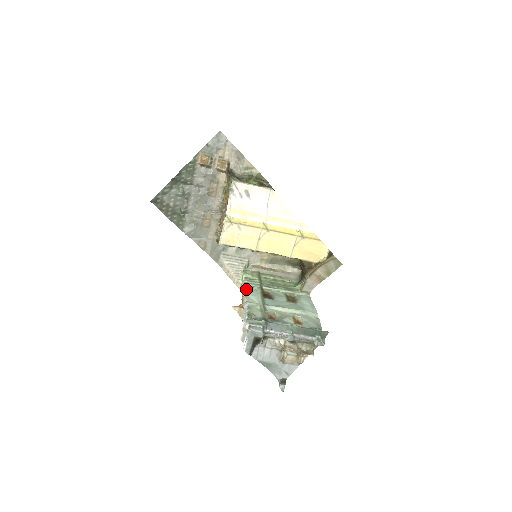
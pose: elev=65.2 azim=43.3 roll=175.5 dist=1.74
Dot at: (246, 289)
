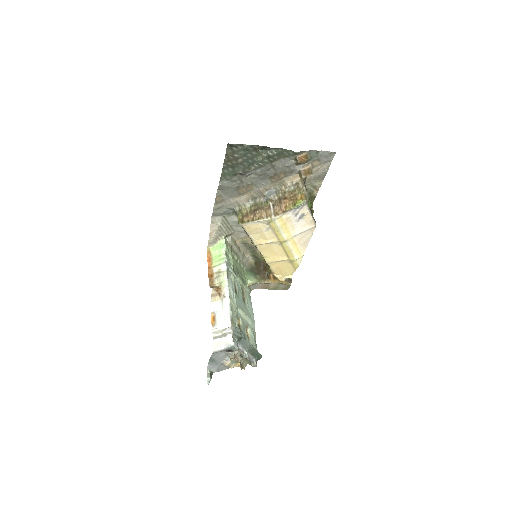
Dot at: (228, 274)
